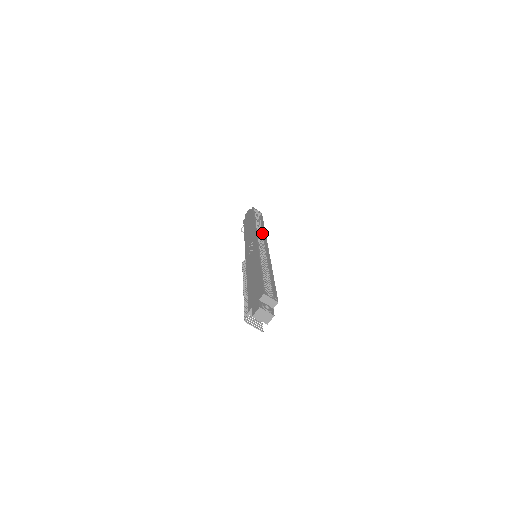
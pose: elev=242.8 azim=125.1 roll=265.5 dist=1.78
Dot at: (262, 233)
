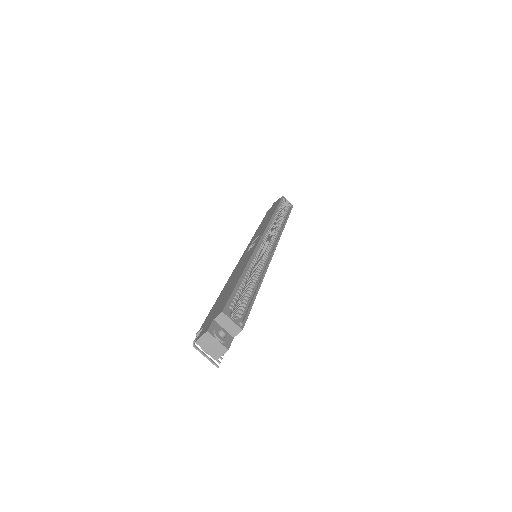
Dot at: (278, 228)
